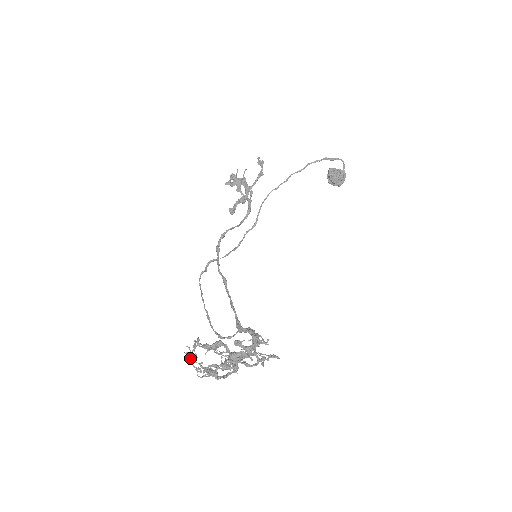
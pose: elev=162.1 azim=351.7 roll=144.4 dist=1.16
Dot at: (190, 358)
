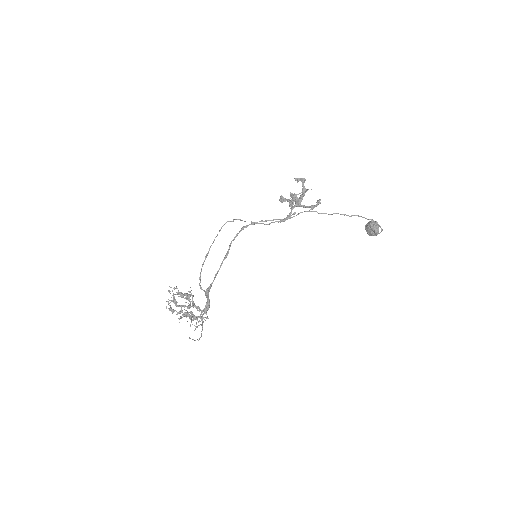
Dot at: occluded
